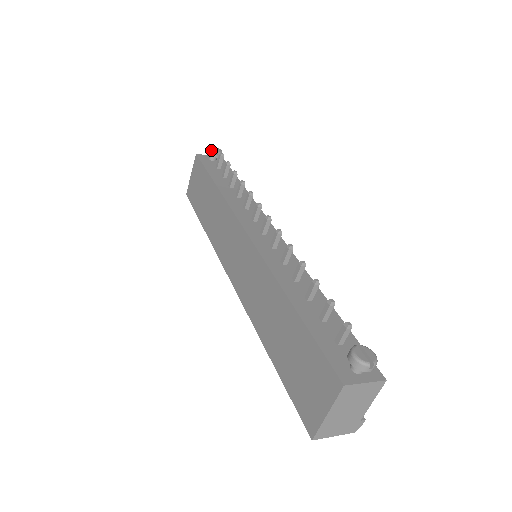
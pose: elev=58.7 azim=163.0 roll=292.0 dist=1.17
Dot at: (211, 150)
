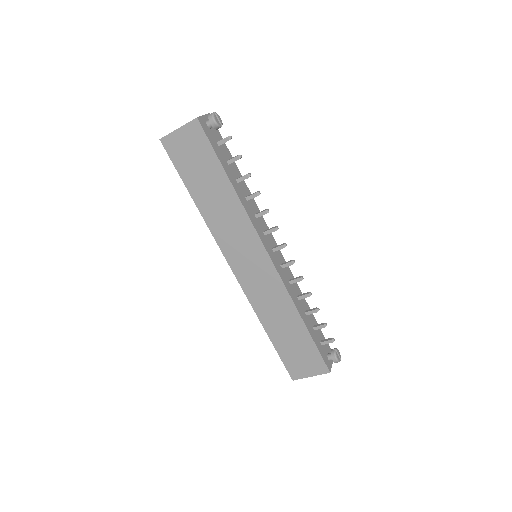
Dot at: (218, 125)
